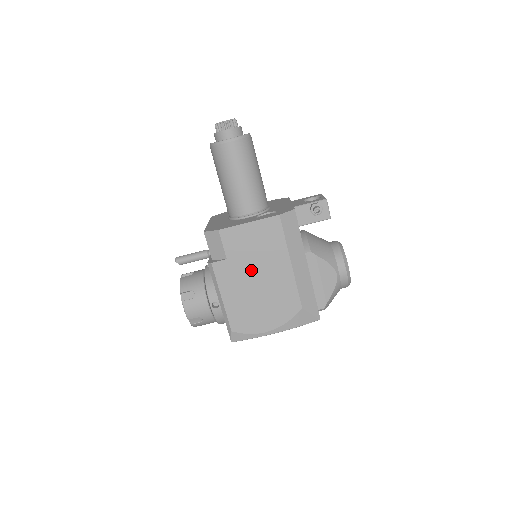
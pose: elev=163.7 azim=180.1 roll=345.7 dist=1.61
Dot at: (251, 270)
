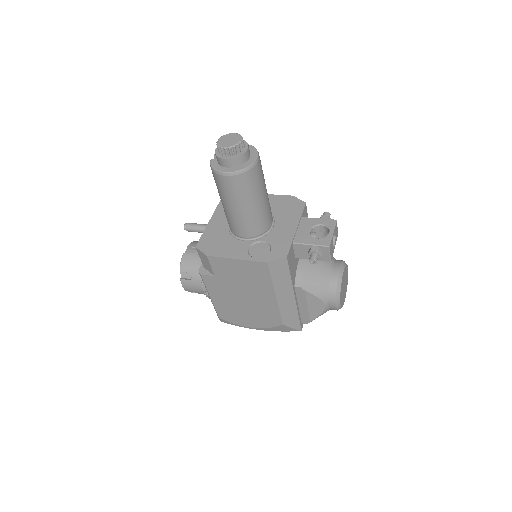
Dot at: (237, 289)
